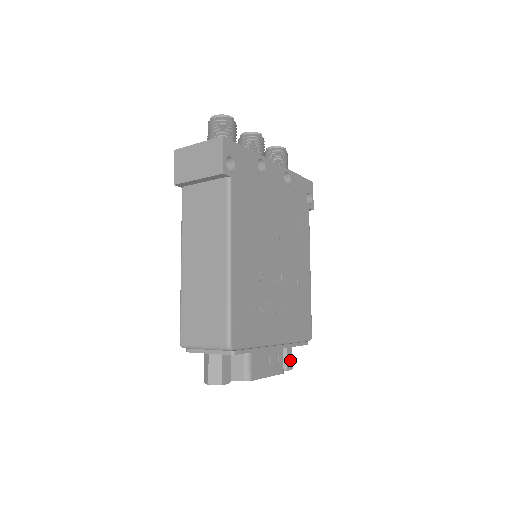
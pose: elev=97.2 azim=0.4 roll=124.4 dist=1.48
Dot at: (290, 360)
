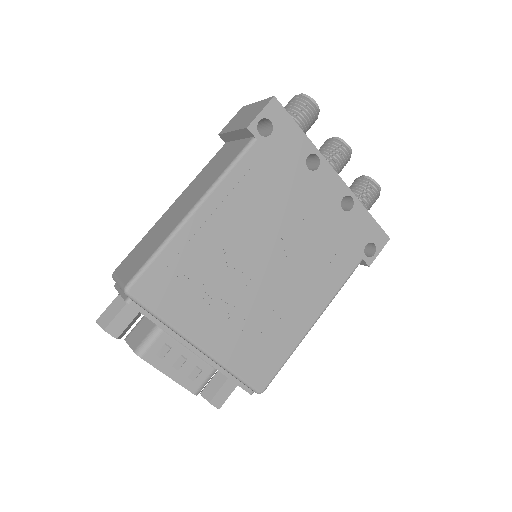
Dot at: (223, 397)
